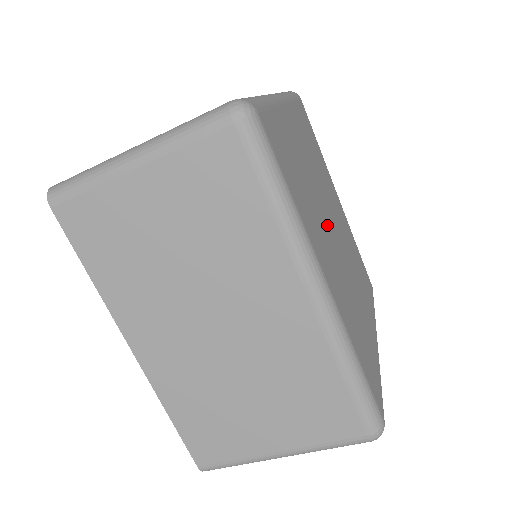
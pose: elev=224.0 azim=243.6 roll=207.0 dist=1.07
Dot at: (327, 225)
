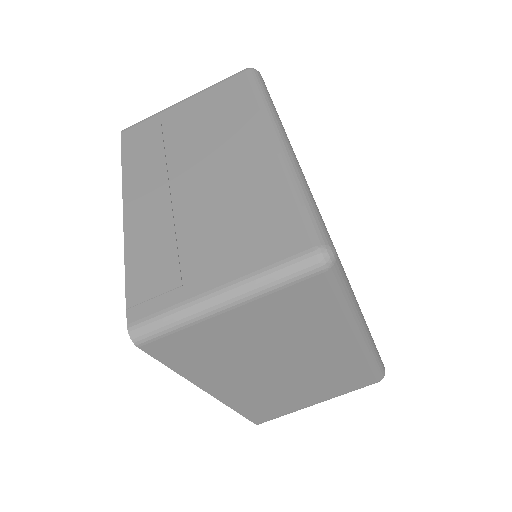
Dot at: occluded
